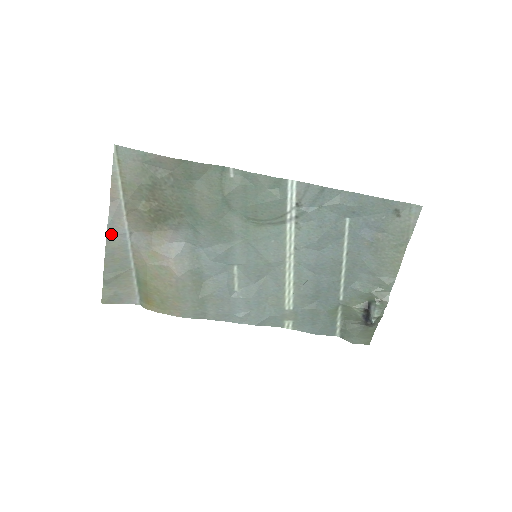
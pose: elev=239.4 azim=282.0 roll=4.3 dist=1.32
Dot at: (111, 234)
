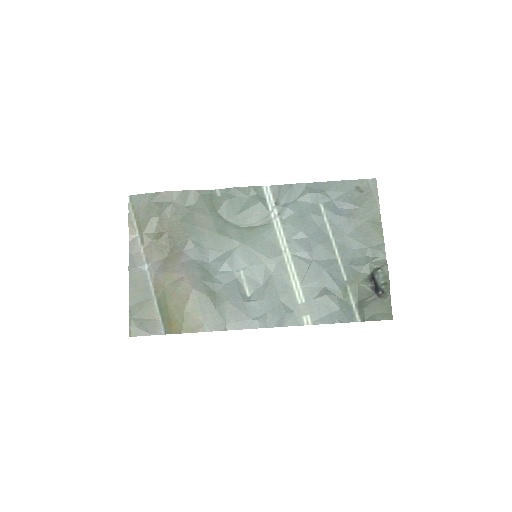
Dot at: (132, 267)
